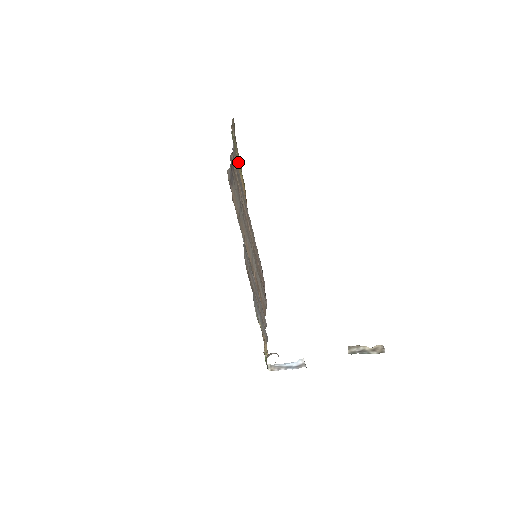
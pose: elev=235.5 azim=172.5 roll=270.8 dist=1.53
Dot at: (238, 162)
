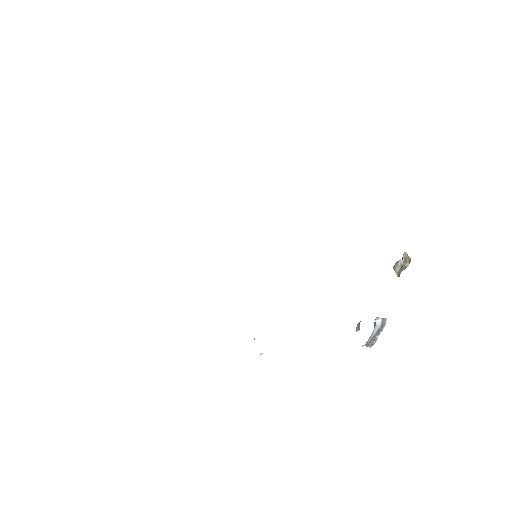
Dot at: occluded
